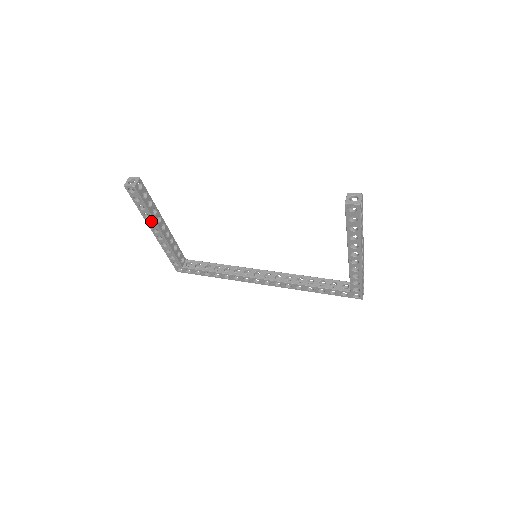
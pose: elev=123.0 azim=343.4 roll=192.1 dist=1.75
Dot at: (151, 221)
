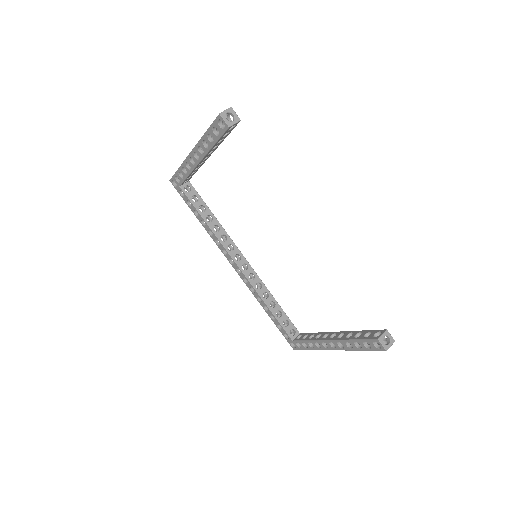
Dot at: (203, 149)
